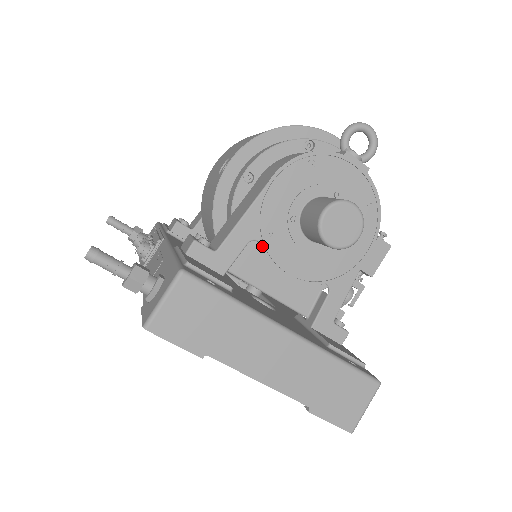
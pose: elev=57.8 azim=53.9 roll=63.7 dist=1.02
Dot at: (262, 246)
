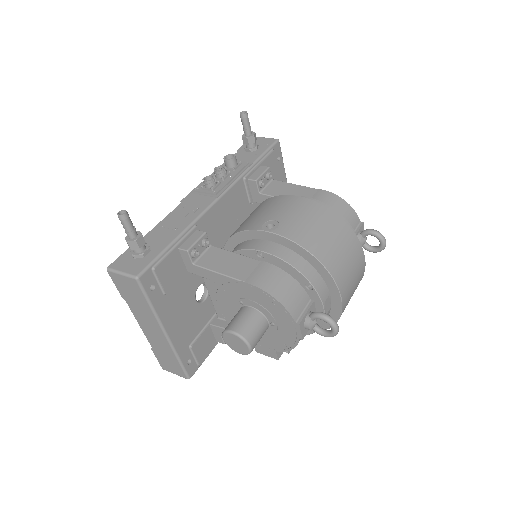
Dot at: (216, 288)
